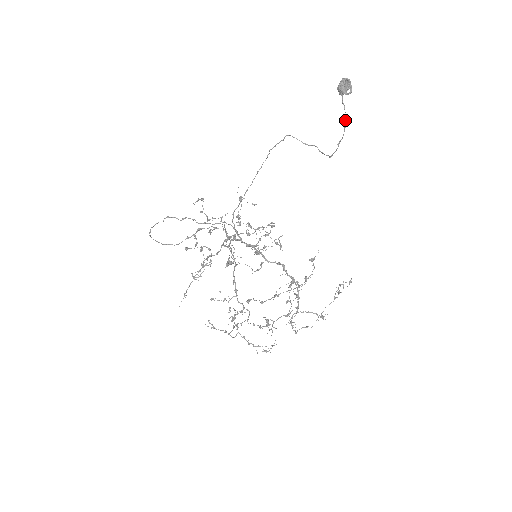
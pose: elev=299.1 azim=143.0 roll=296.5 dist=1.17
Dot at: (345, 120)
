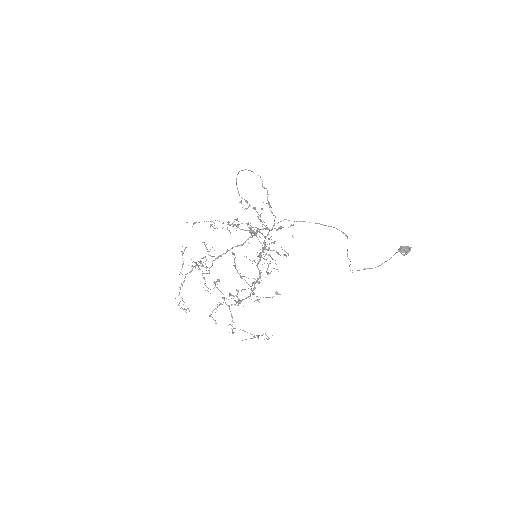
Dot at: (384, 262)
